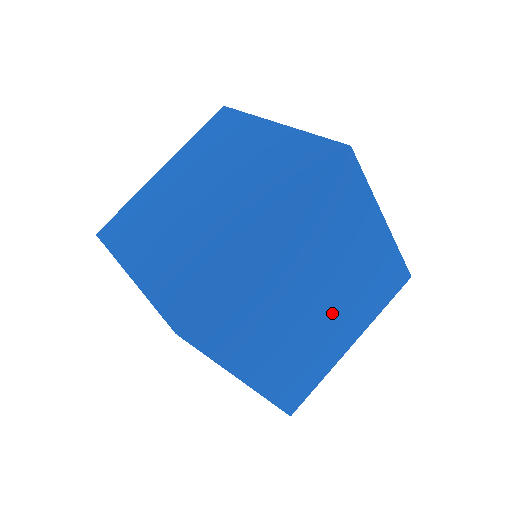
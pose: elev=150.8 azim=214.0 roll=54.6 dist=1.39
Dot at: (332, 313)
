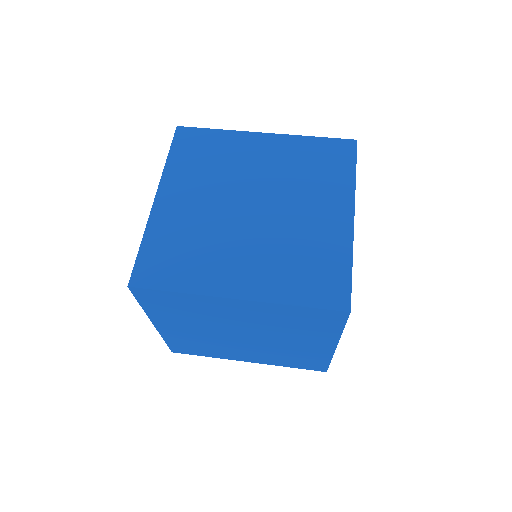
Dot at: occluded
